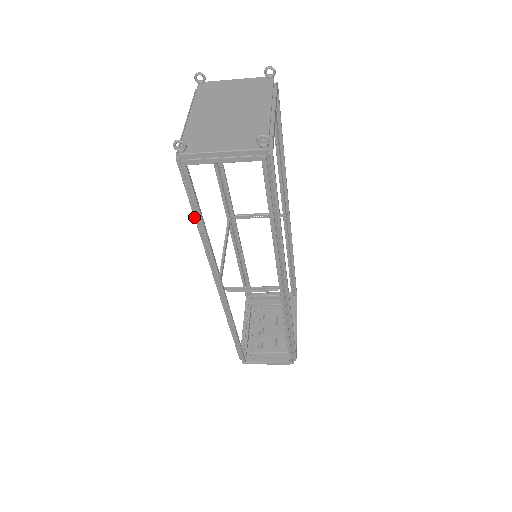
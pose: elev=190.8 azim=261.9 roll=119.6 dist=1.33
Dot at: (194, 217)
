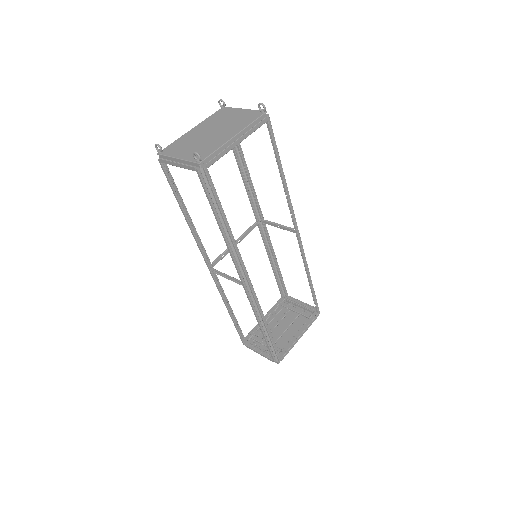
Dot at: occluded
